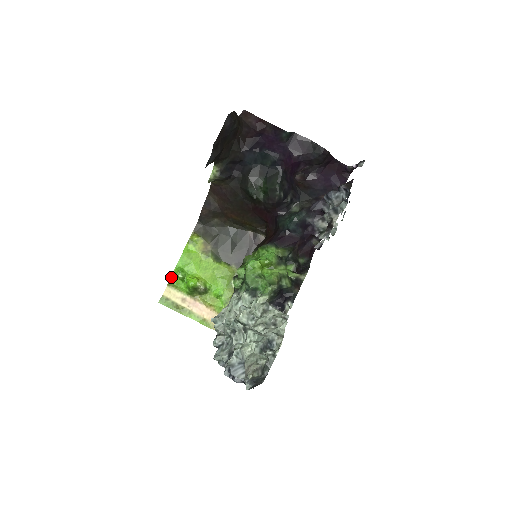
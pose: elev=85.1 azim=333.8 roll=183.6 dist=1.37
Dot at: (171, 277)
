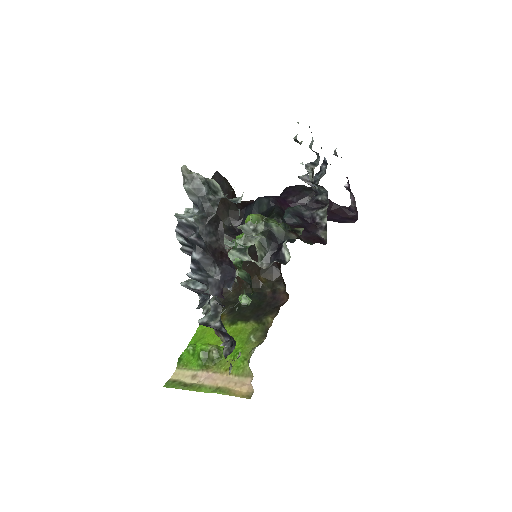
Dot at: (181, 356)
